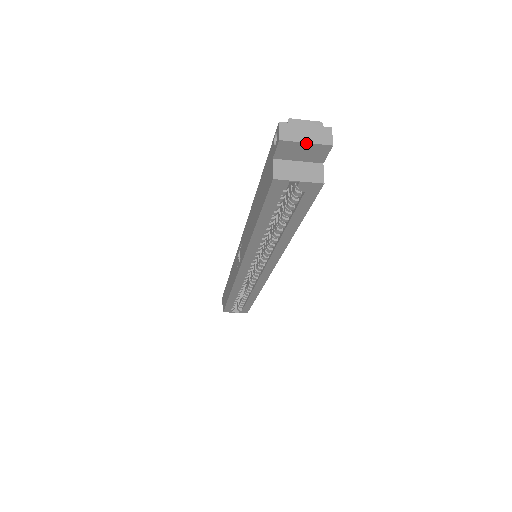
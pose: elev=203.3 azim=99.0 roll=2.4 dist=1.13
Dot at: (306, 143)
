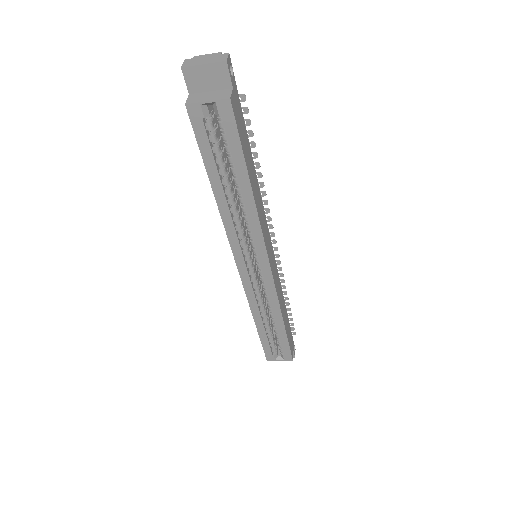
Dot at: (204, 65)
